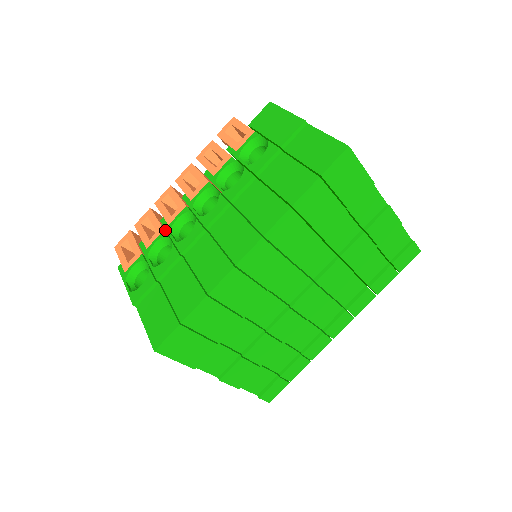
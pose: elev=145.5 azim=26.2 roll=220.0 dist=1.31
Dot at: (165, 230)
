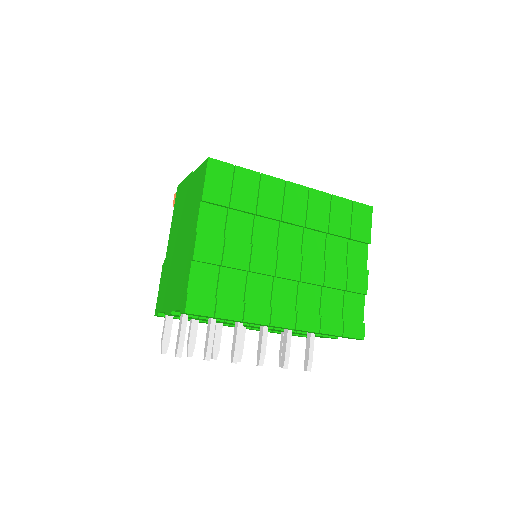
Dot at: occluded
